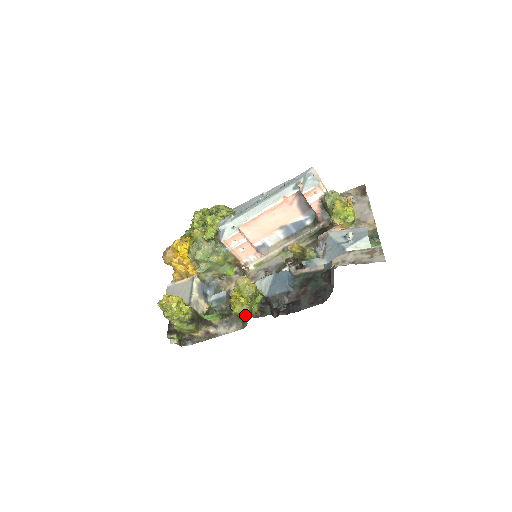
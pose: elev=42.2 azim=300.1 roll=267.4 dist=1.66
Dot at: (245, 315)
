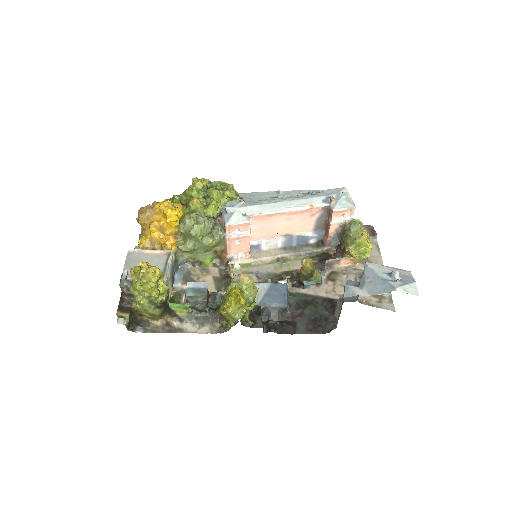
Dot at: (234, 319)
